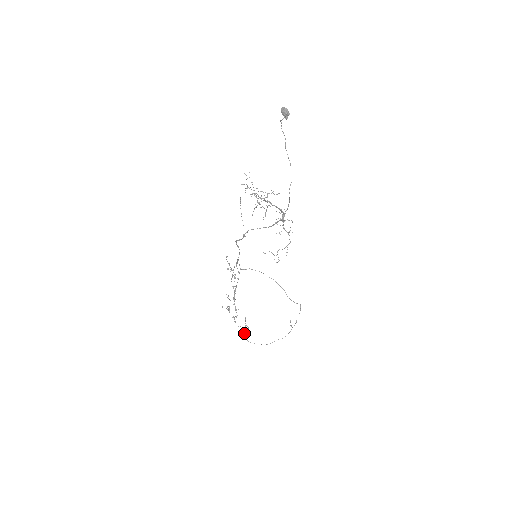
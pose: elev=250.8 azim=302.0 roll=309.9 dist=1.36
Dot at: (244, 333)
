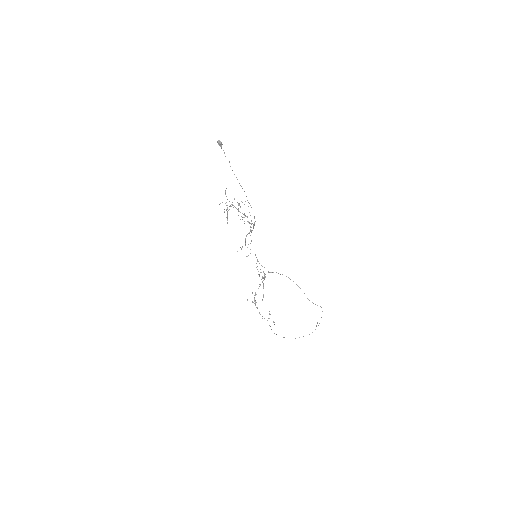
Dot at: (269, 325)
